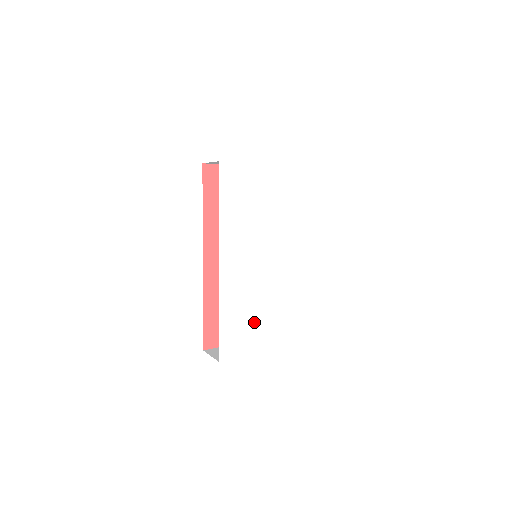
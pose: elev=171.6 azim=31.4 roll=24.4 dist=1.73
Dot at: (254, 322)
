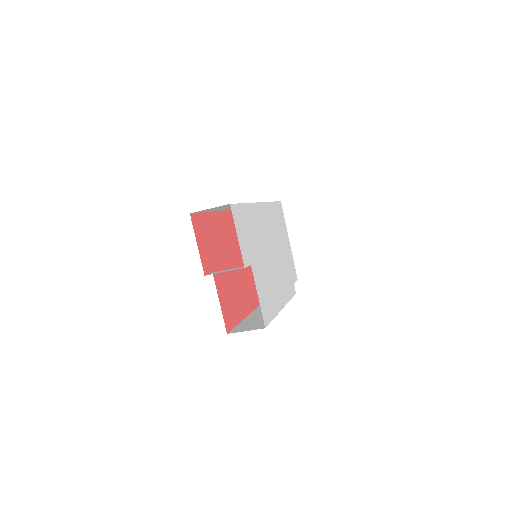
Dot at: (252, 248)
